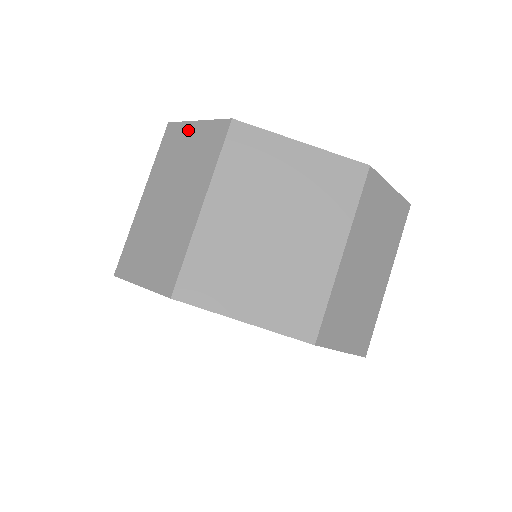
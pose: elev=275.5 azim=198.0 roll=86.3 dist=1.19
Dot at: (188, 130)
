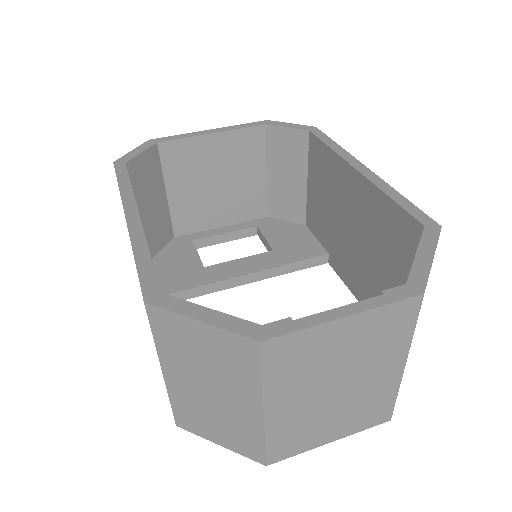
Dot at: (189, 327)
